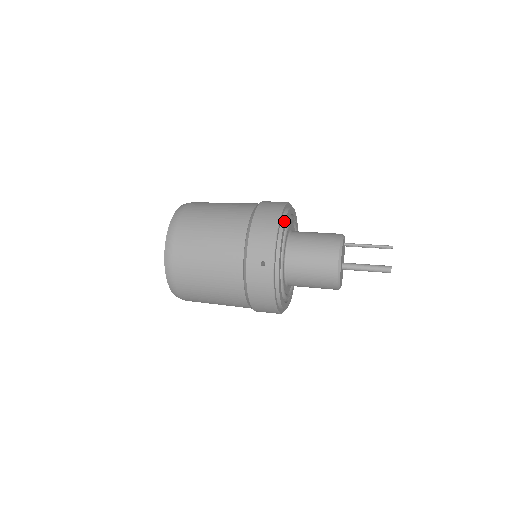
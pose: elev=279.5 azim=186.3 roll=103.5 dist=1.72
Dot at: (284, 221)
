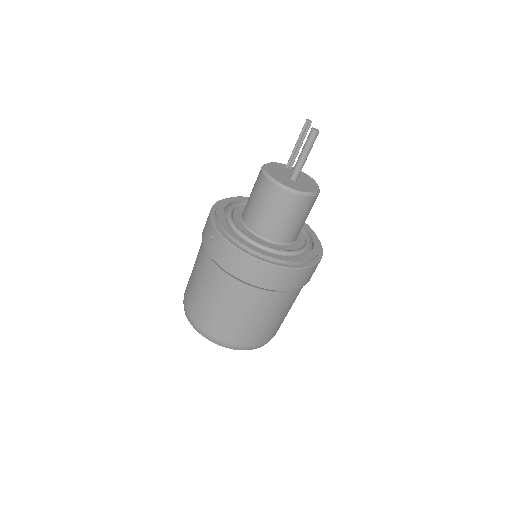
Dot at: (220, 202)
